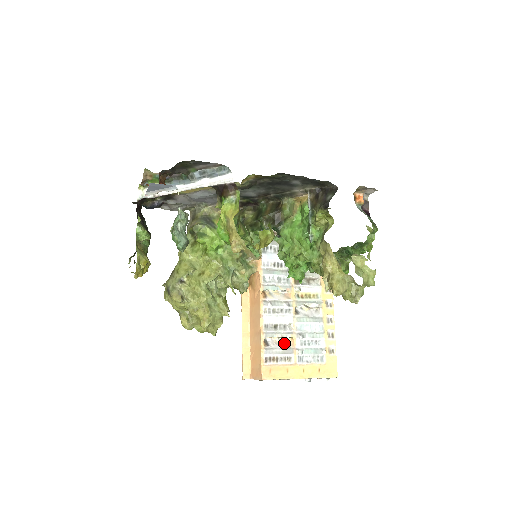
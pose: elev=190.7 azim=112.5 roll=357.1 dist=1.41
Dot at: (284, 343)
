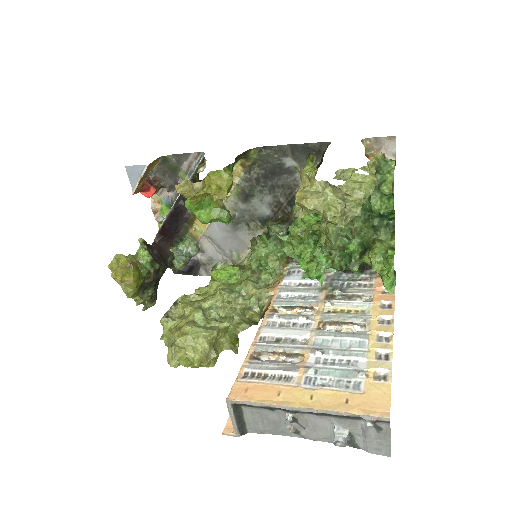
Dot at: (288, 362)
